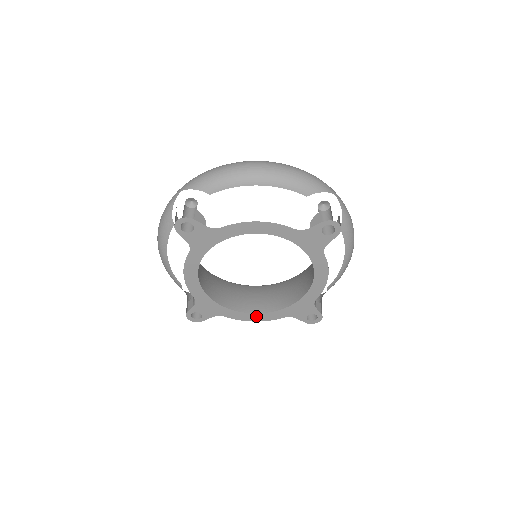
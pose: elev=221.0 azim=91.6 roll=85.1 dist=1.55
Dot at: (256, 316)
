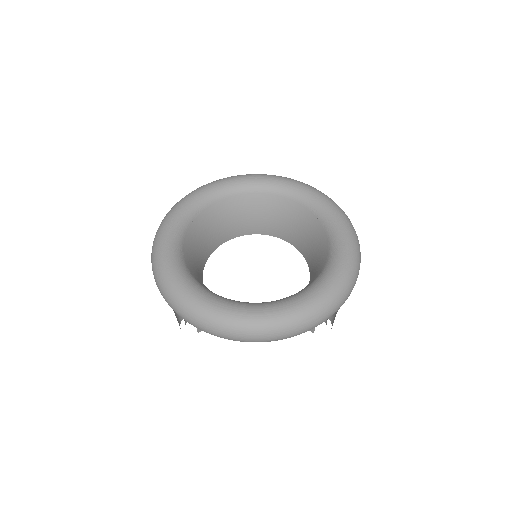
Dot at: occluded
